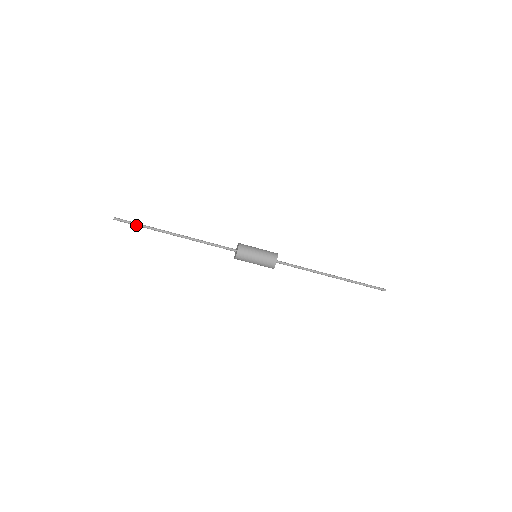
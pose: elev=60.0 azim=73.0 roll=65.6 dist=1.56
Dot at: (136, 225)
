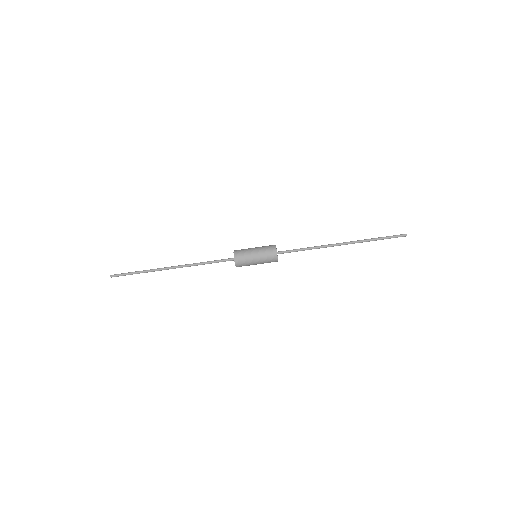
Dot at: (132, 274)
